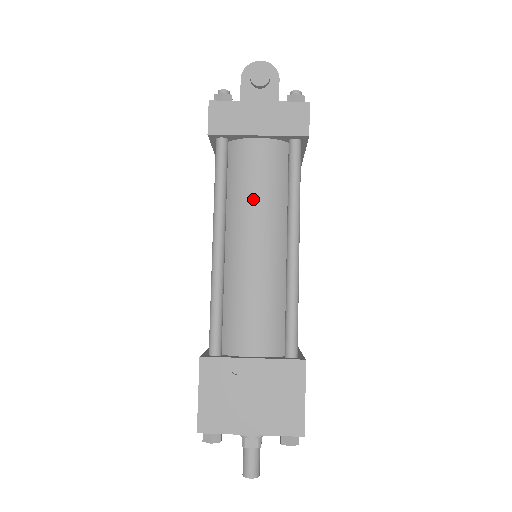
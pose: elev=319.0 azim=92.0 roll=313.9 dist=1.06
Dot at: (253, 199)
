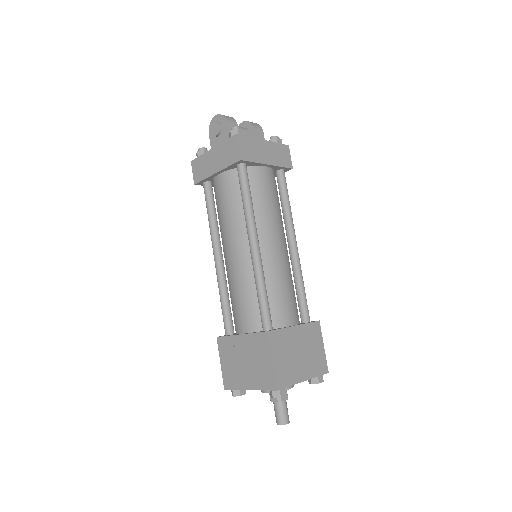
Dot at: (225, 219)
